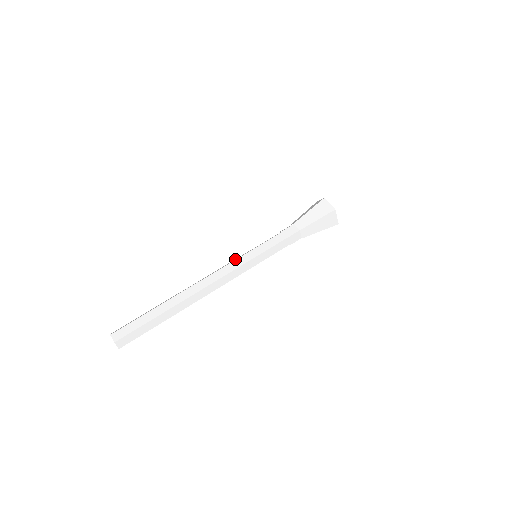
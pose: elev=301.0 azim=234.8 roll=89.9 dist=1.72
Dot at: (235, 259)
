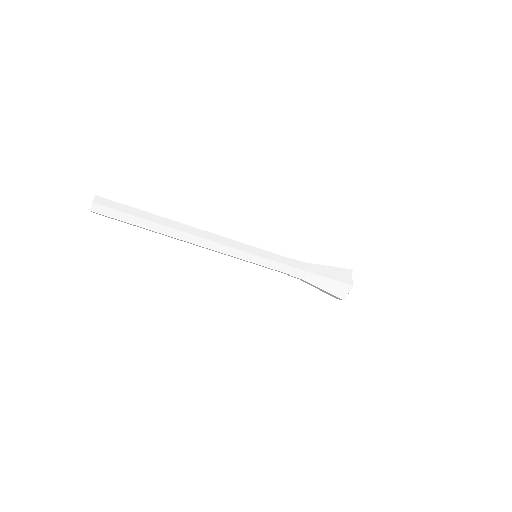
Dot at: (236, 253)
